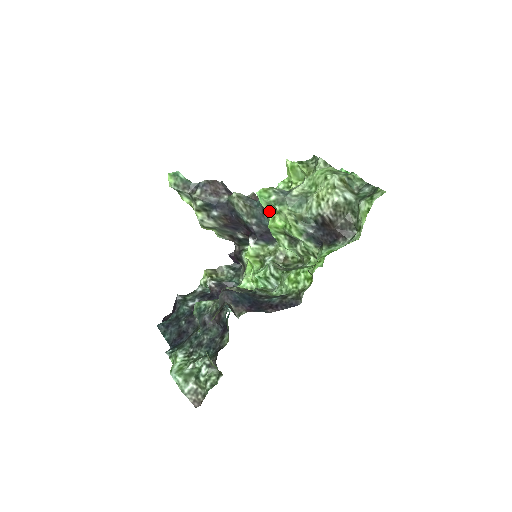
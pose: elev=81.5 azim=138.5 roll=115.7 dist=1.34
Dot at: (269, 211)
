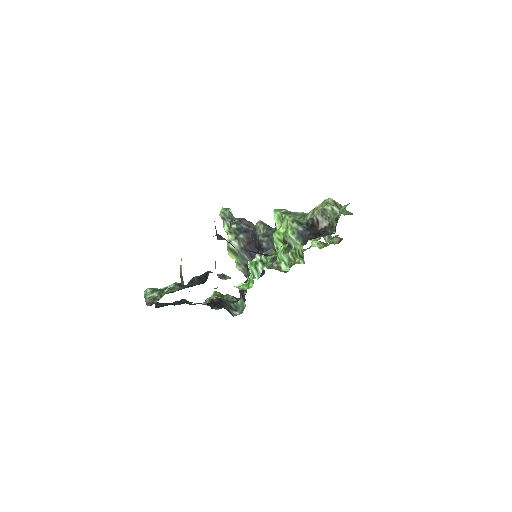
Dot at: (278, 226)
